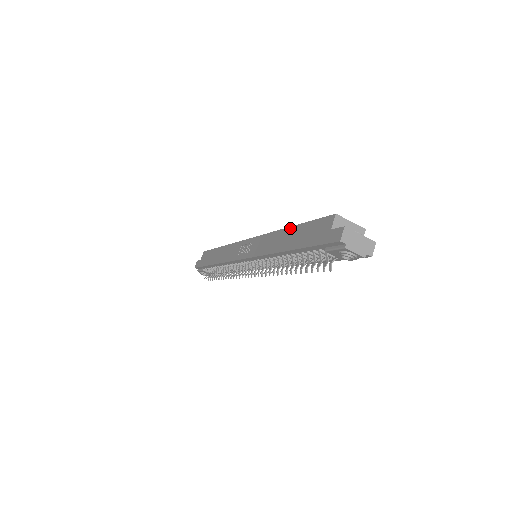
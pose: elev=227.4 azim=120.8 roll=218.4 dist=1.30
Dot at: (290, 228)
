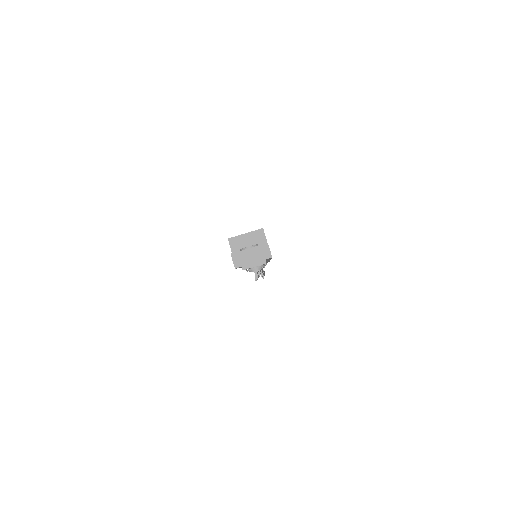
Dot at: occluded
